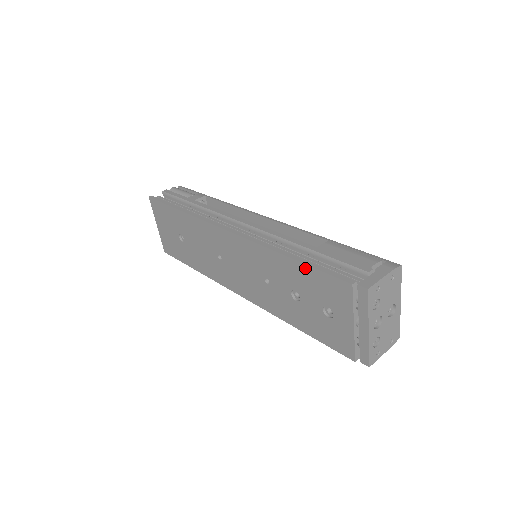
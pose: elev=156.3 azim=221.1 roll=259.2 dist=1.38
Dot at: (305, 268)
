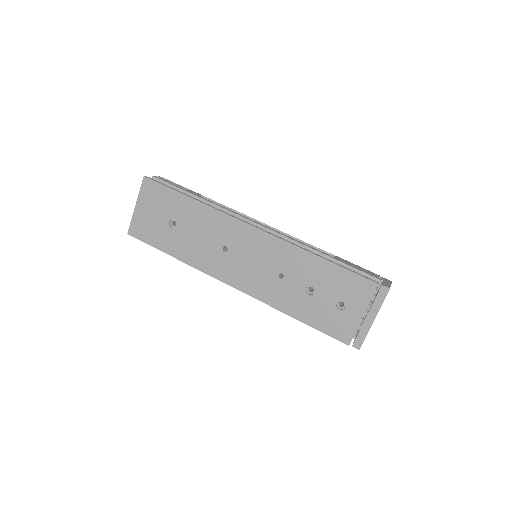
Dot at: (336, 268)
